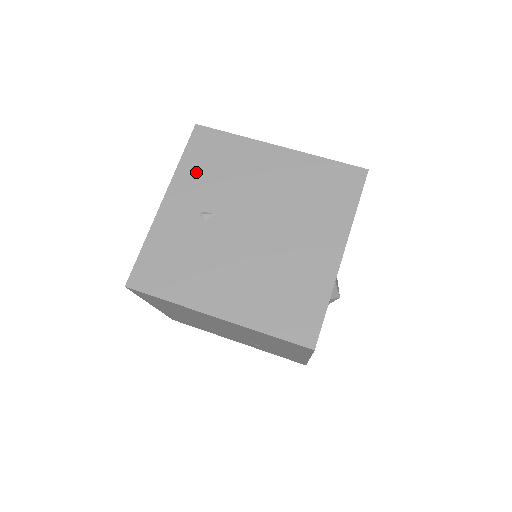
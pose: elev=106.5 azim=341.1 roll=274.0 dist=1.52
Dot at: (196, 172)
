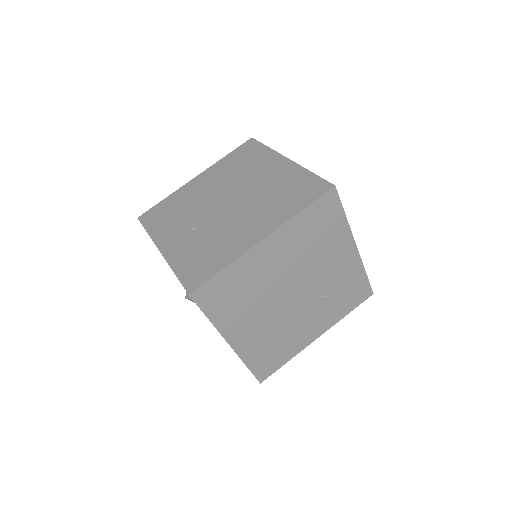
Dot at: (164, 225)
